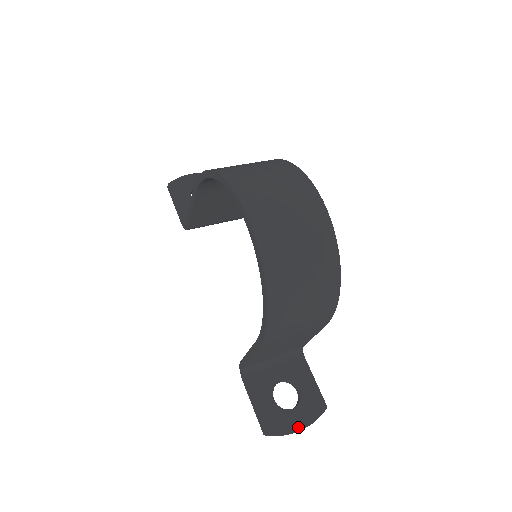
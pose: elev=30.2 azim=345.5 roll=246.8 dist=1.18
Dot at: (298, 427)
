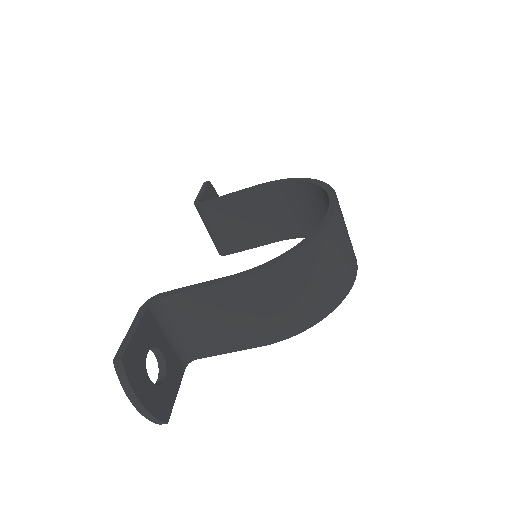
Dot at: (142, 397)
